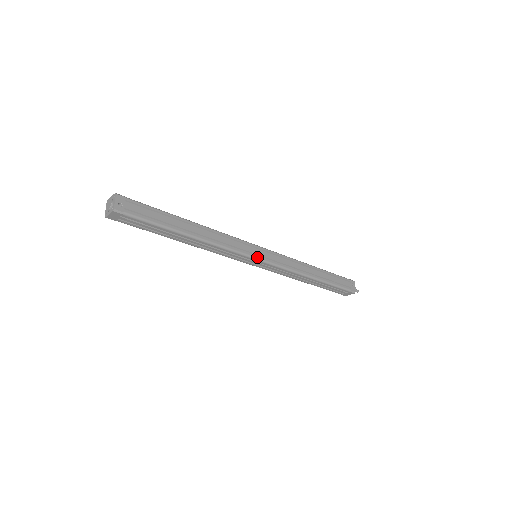
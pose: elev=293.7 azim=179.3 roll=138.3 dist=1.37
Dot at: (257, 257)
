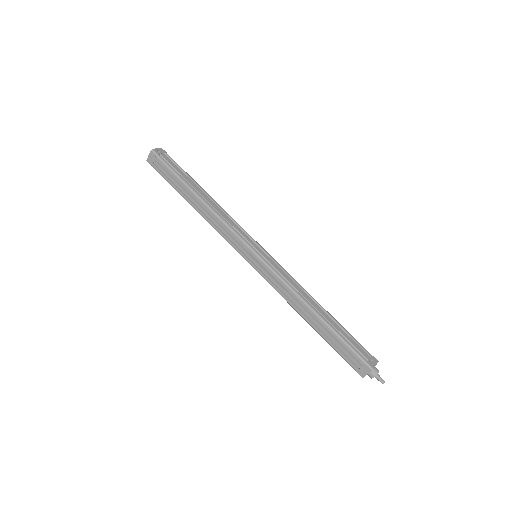
Dot at: (253, 248)
